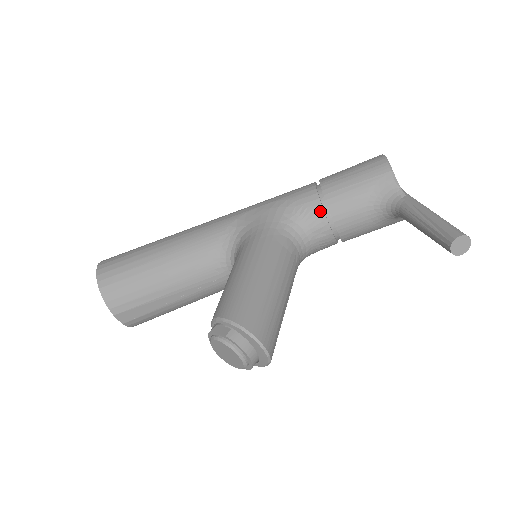
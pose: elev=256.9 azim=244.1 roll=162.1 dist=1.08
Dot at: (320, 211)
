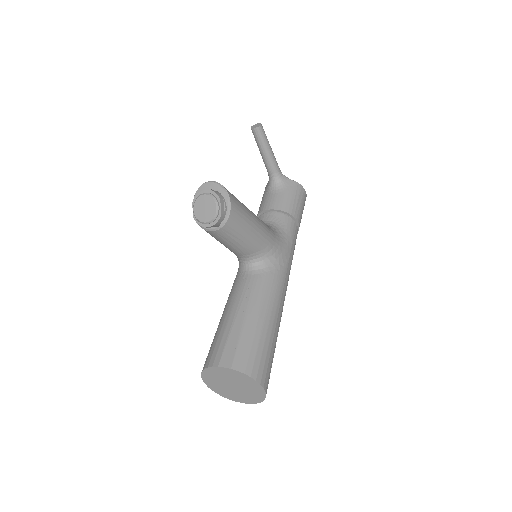
Dot at: occluded
